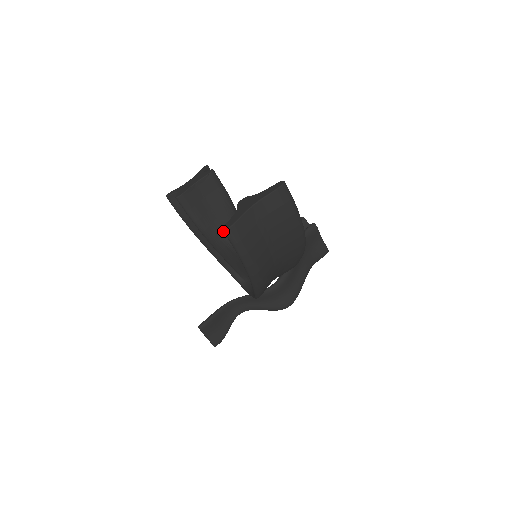
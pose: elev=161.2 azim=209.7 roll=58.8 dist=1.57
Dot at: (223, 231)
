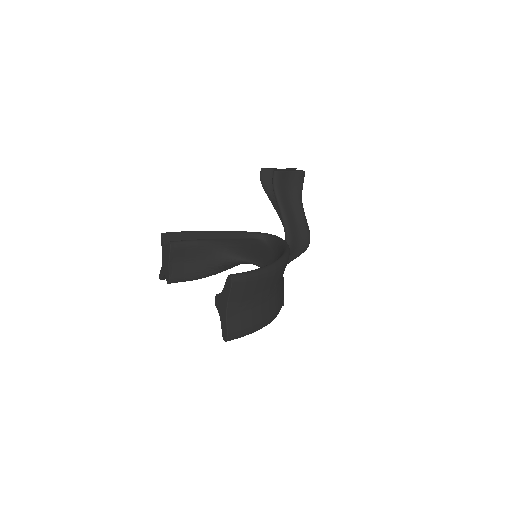
Dot at: (225, 341)
